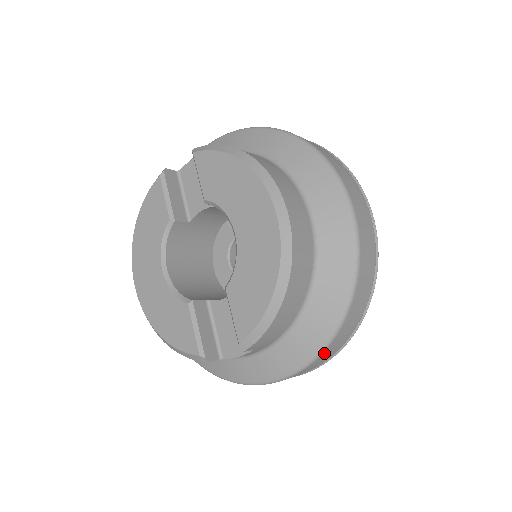
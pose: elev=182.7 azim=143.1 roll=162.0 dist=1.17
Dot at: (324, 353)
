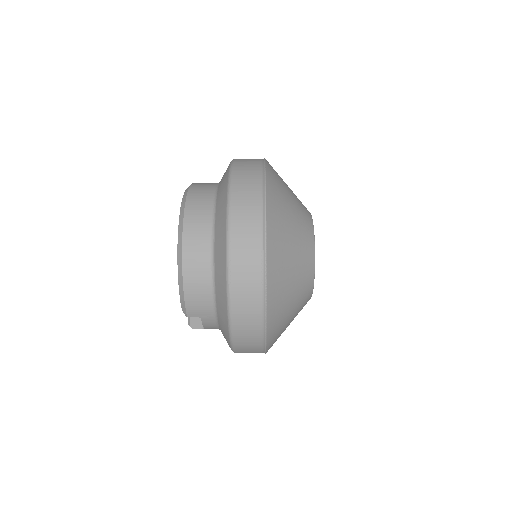
Dot at: (235, 320)
